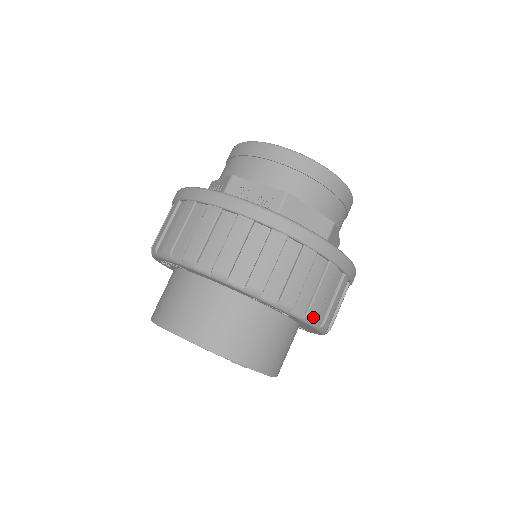
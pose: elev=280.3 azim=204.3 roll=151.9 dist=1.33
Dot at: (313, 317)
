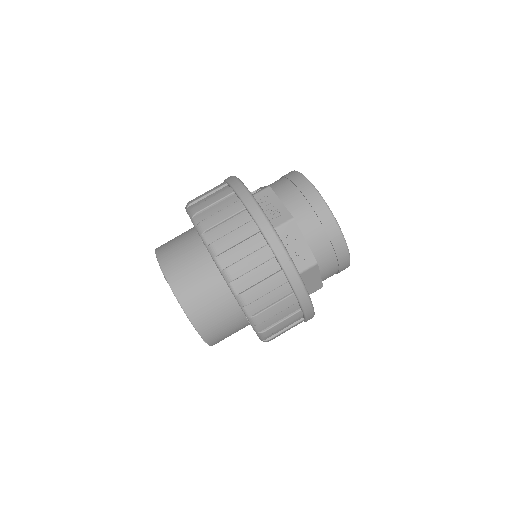
Dot at: (268, 341)
